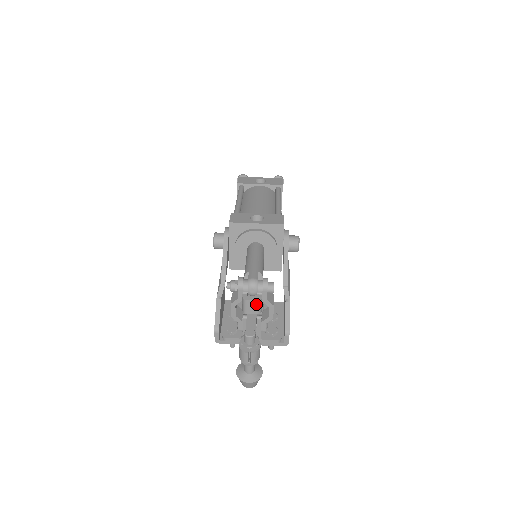
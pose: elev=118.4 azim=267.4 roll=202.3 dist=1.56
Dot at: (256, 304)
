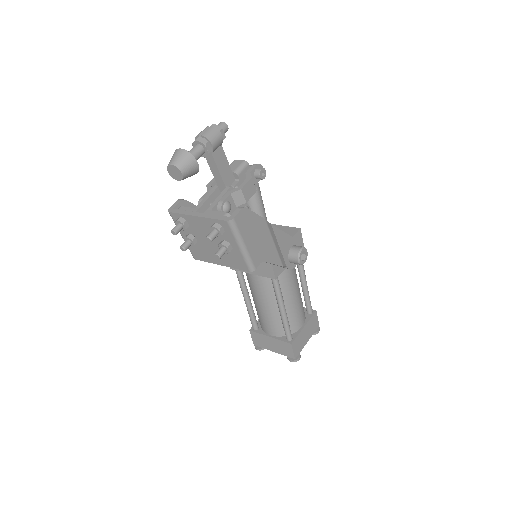
Dot at: (240, 164)
